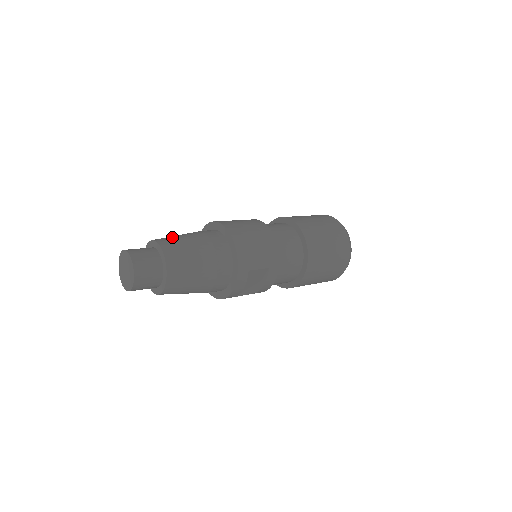
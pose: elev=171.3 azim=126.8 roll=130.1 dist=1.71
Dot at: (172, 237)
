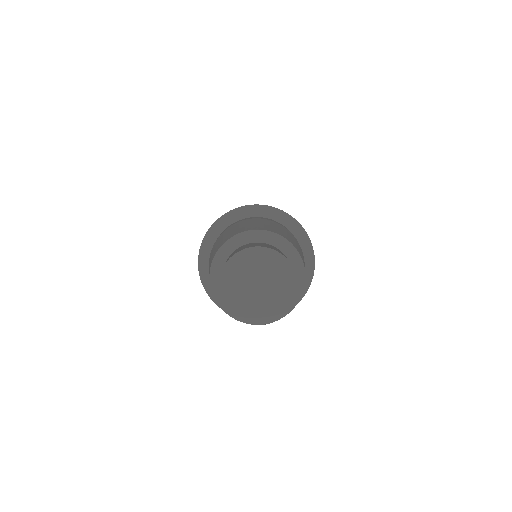
Dot at: (225, 237)
